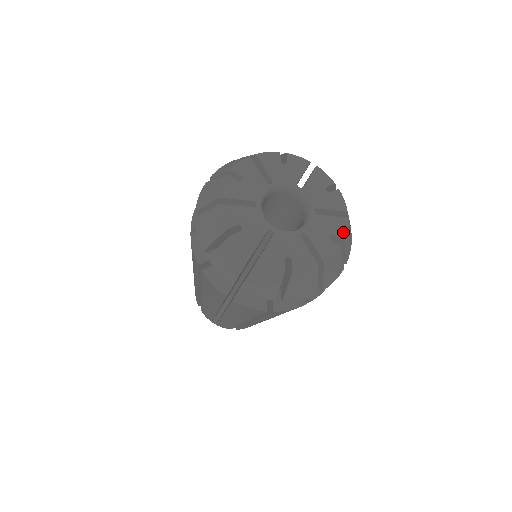
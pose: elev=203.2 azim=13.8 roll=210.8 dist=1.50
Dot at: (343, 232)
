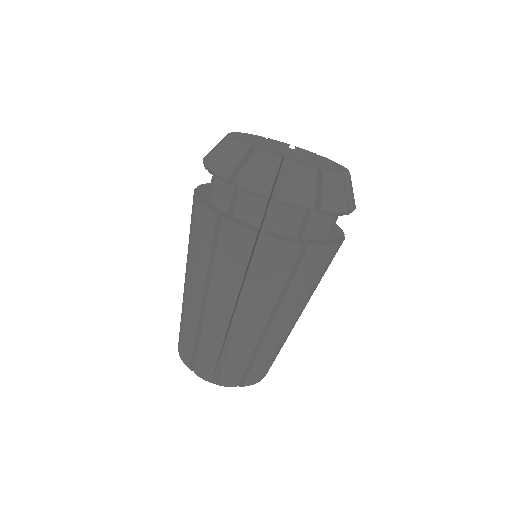
Dot at: (328, 170)
